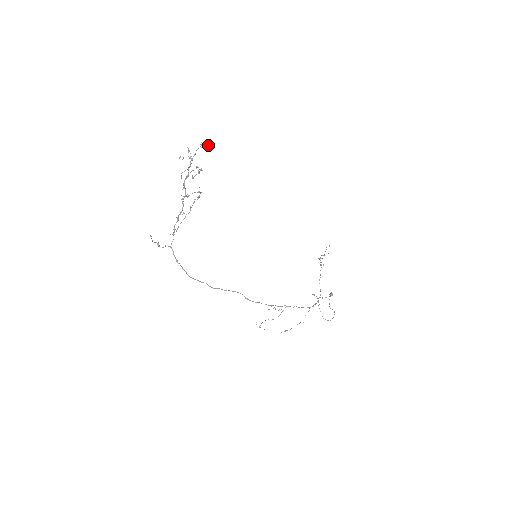
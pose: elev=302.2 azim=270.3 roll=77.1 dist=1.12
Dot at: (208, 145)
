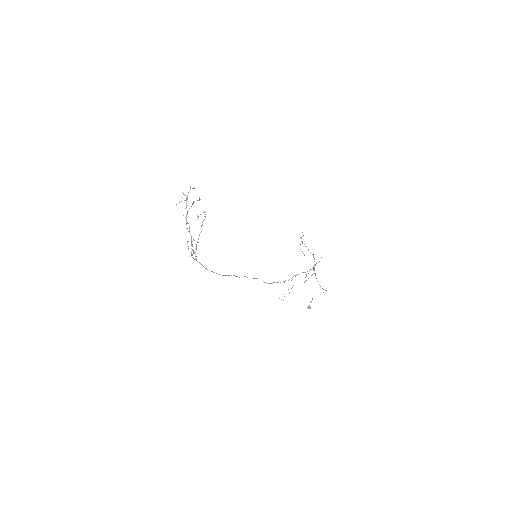
Dot at: (194, 188)
